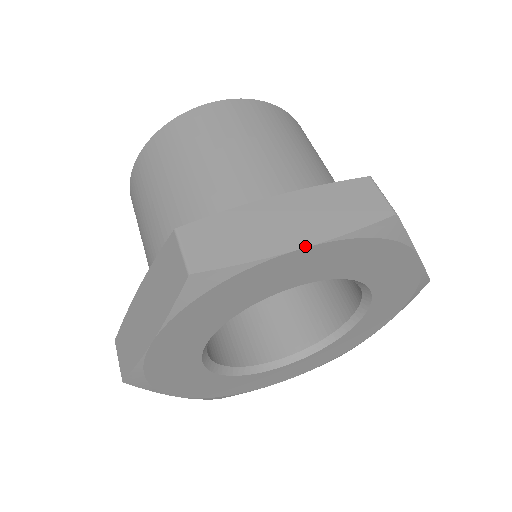
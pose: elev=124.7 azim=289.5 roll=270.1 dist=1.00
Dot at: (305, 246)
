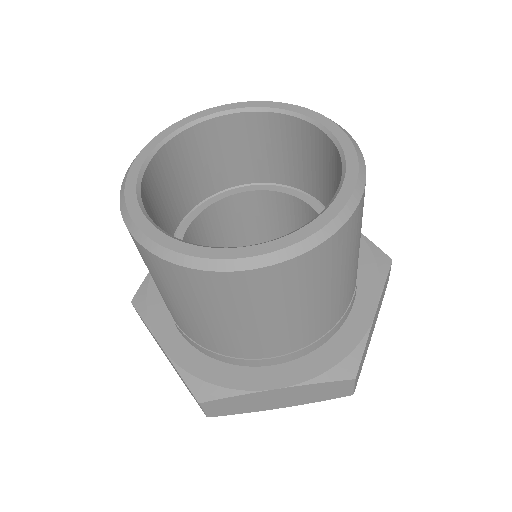
Dot at: occluded
